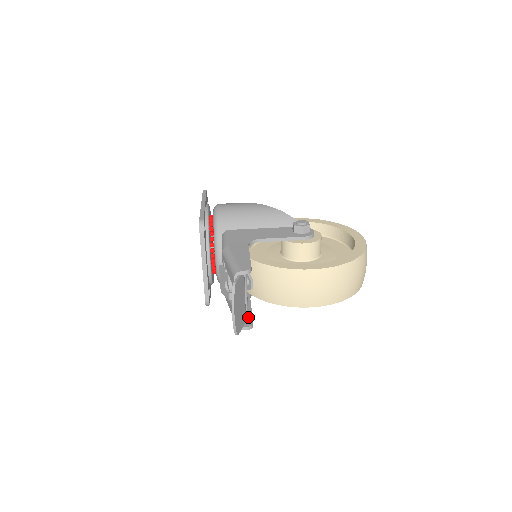
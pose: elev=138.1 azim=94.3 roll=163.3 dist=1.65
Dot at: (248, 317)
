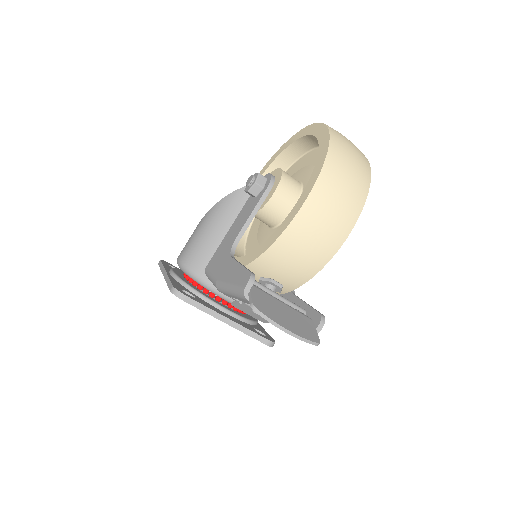
Dot at: (310, 314)
